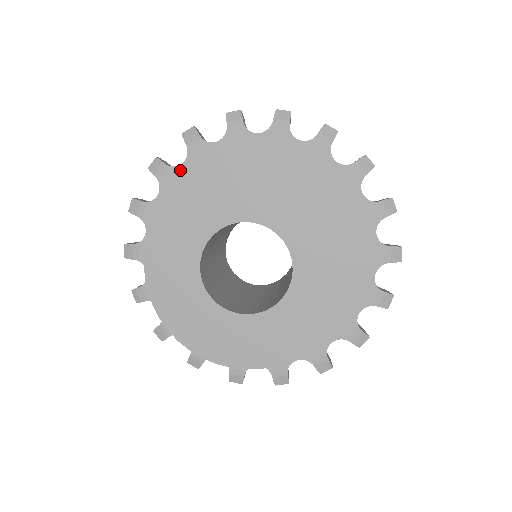
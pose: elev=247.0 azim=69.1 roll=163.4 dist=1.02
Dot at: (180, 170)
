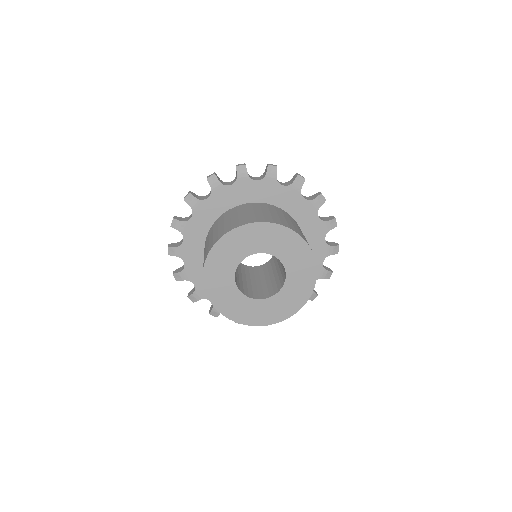
Dot at: (253, 183)
